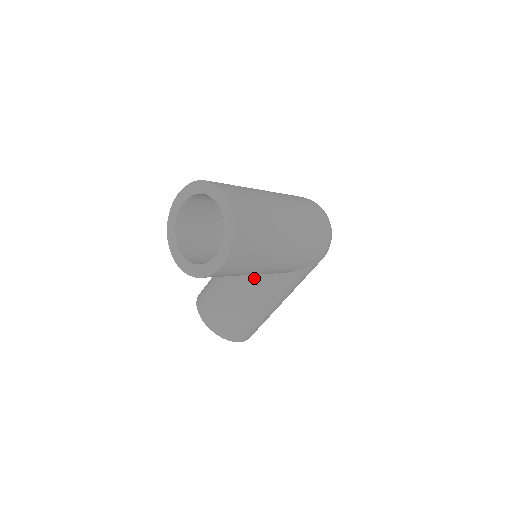
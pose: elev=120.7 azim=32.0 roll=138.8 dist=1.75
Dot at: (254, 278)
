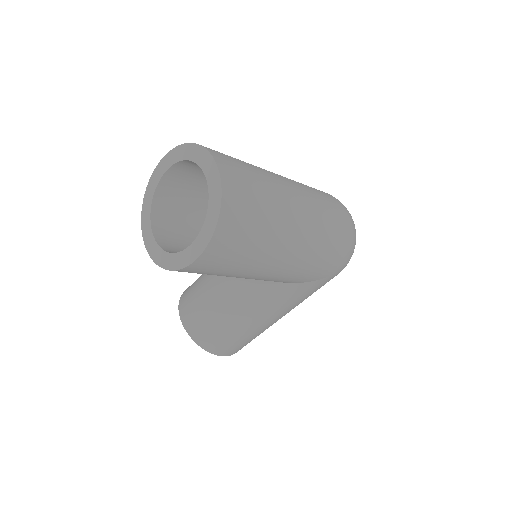
Dot at: (249, 283)
